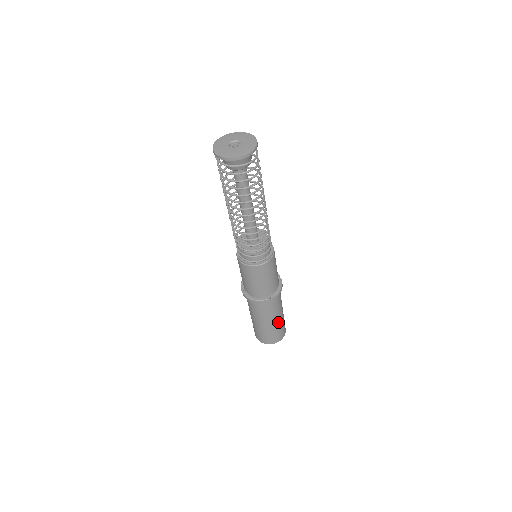
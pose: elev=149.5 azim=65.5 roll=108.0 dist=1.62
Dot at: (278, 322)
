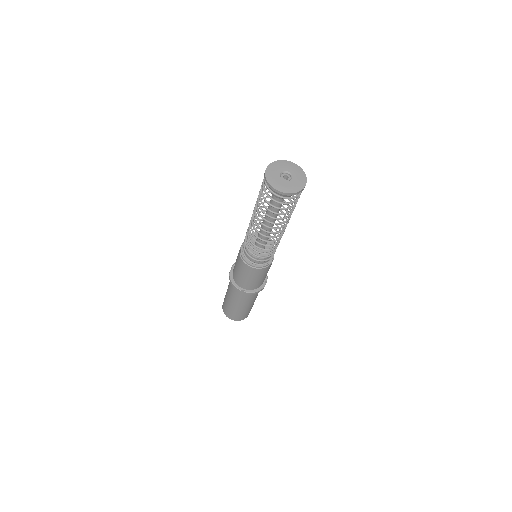
Dot at: occluded
